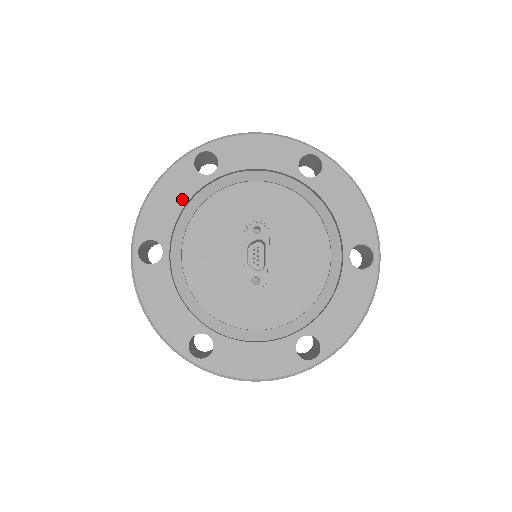
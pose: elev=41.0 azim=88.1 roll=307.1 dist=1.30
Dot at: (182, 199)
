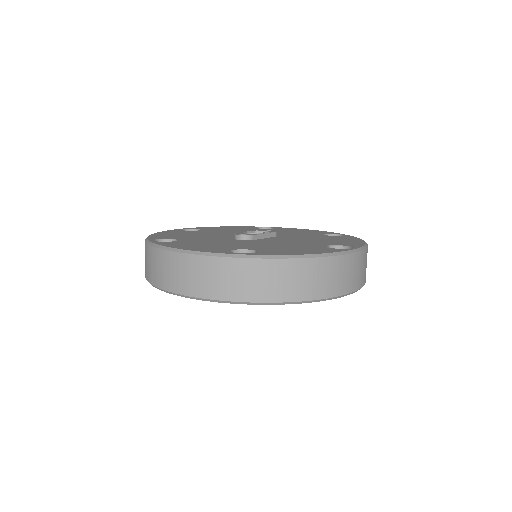
Dot at: occluded
